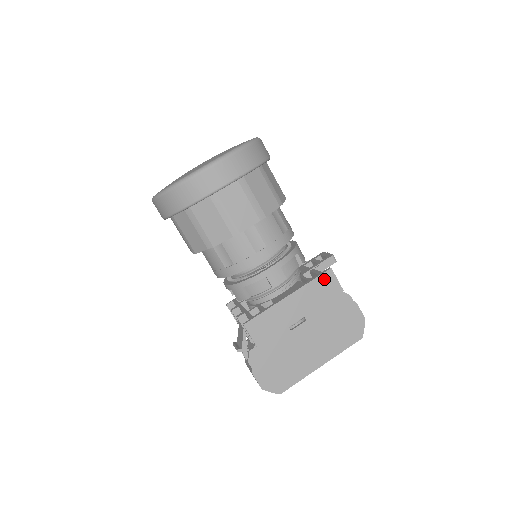
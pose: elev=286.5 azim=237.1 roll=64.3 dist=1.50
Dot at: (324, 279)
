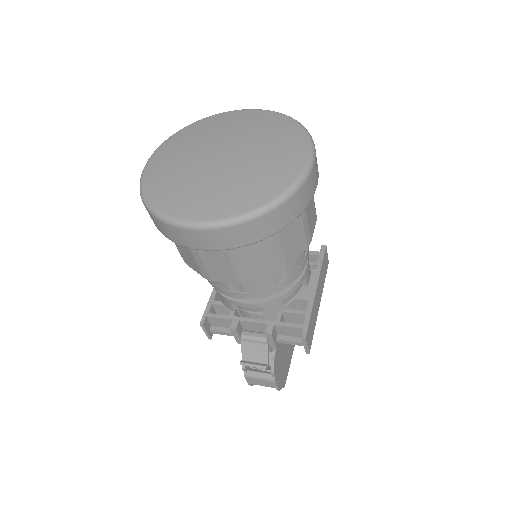
Dot at: (325, 258)
